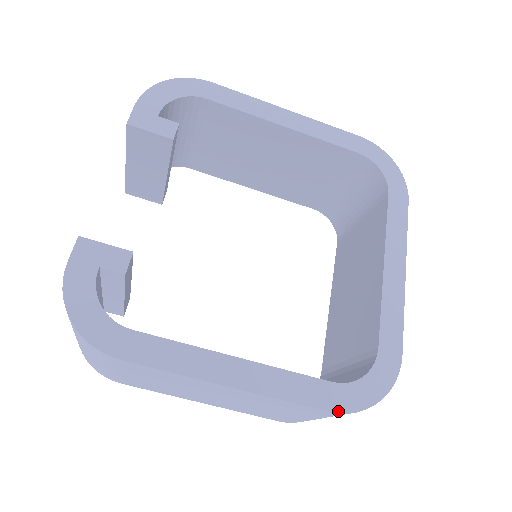
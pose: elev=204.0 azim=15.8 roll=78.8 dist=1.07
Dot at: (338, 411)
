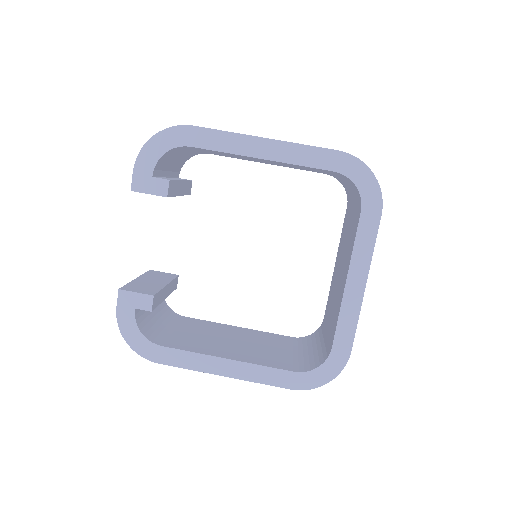
Dot at: (296, 389)
